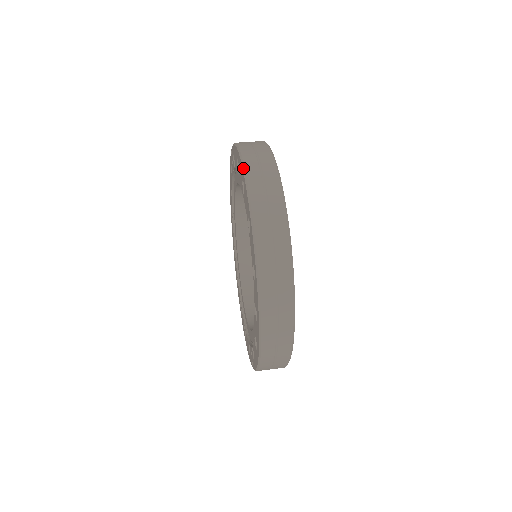
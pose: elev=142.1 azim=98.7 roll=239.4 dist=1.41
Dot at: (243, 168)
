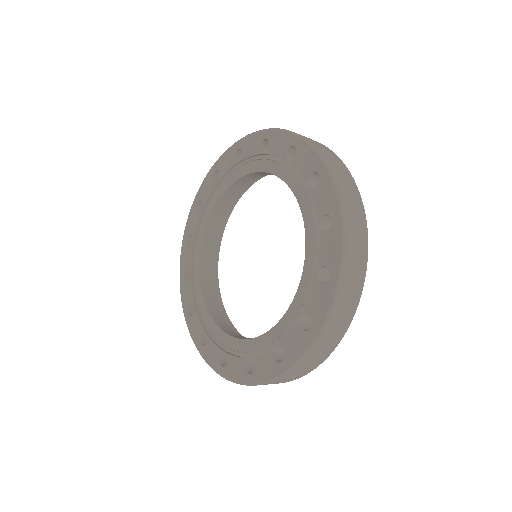
Dot at: (295, 133)
